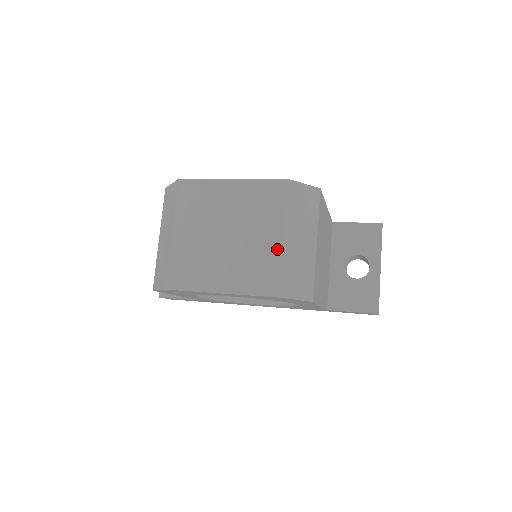
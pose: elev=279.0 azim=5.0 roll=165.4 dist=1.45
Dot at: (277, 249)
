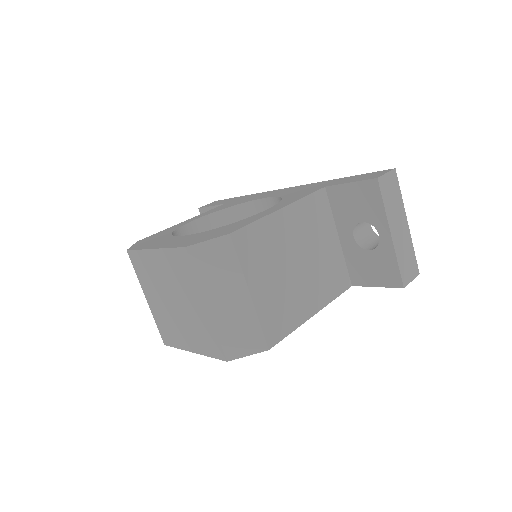
Dot at: (208, 318)
